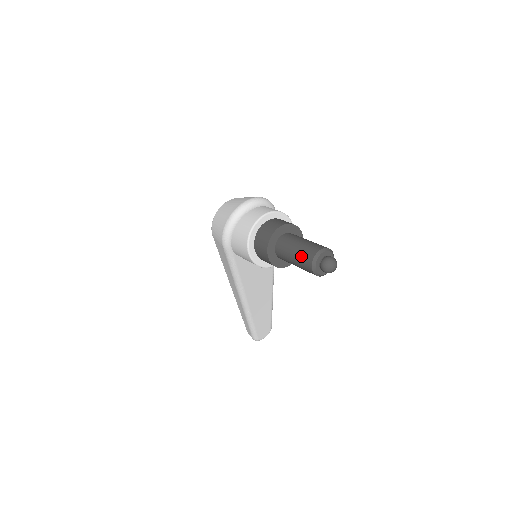
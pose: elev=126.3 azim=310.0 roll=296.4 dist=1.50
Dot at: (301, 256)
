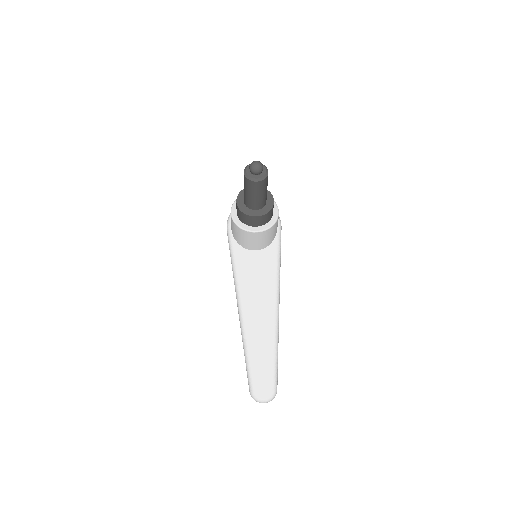
Dot at: occluded
